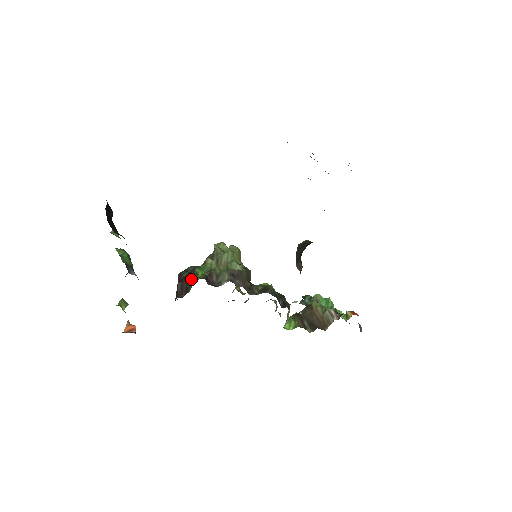
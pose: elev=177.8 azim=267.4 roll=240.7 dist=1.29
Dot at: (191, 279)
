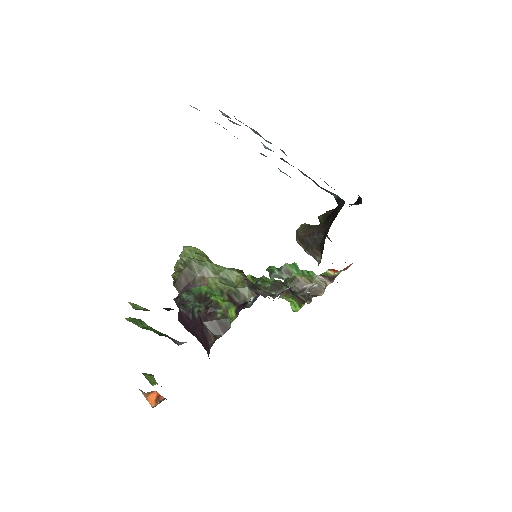
Dot at: (217, 312)
